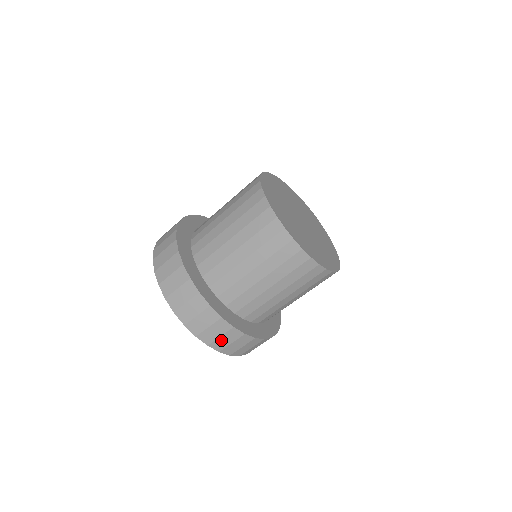
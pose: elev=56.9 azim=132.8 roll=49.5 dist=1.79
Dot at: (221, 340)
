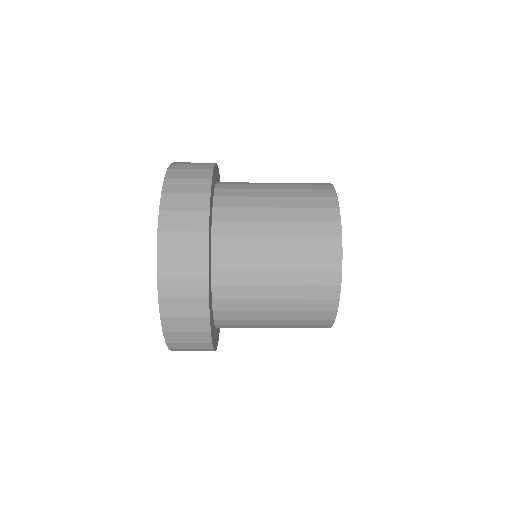
Dot at: occluded
